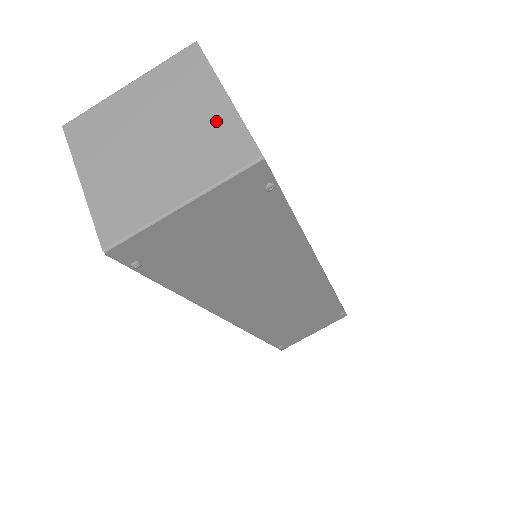
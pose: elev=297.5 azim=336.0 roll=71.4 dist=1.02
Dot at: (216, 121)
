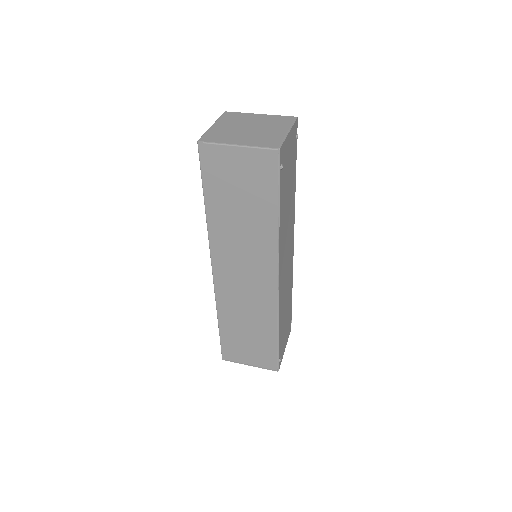
Dot at: (267, 118)
